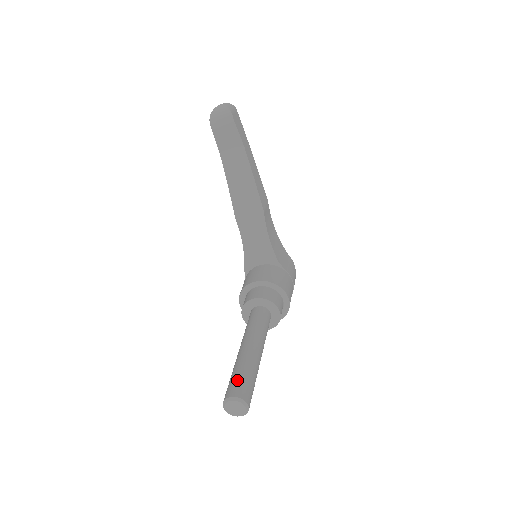
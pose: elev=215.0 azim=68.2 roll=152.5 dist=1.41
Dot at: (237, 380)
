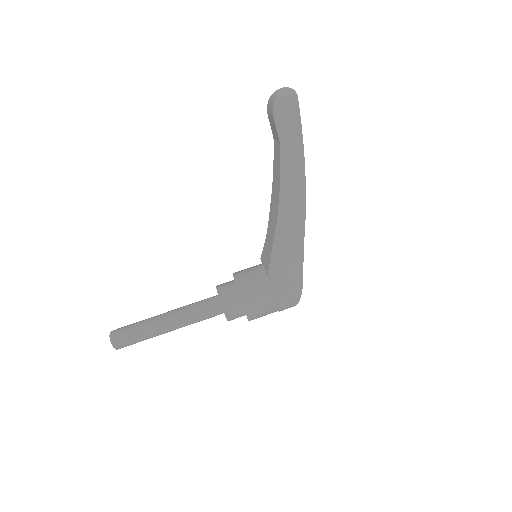
Dot at: (126, 327)
